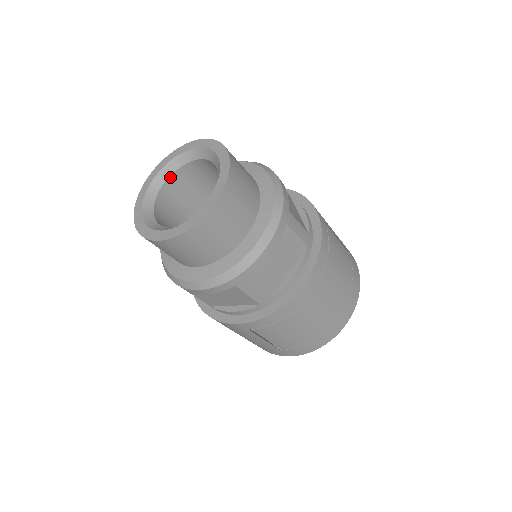
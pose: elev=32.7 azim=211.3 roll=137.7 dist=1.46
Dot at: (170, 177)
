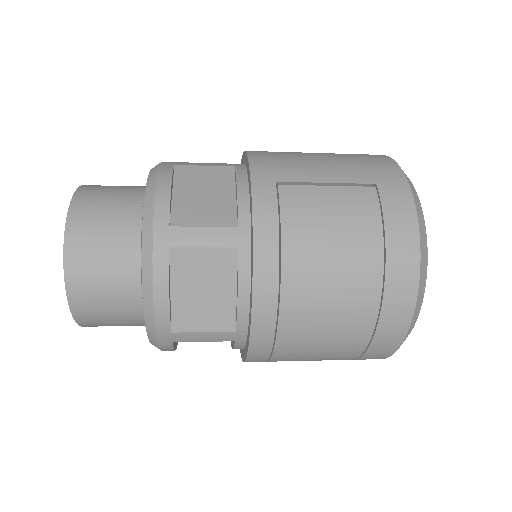
Dot at: occluded
